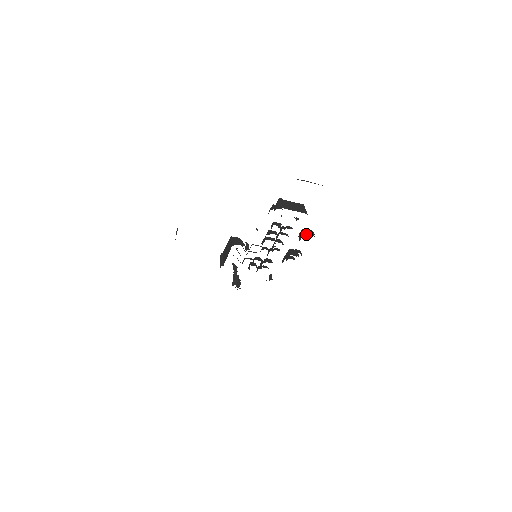
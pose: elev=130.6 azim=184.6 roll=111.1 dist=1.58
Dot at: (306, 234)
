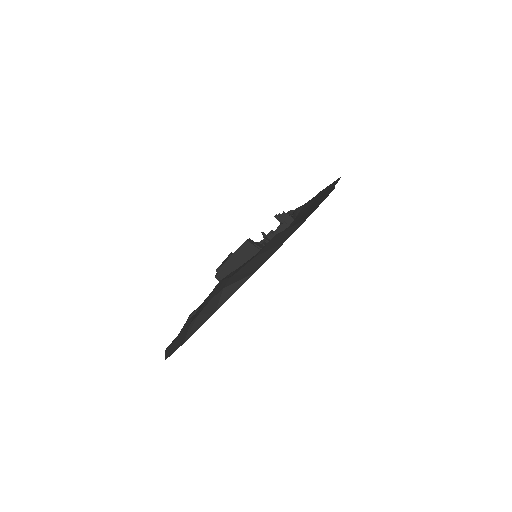
Dot at: occluded
